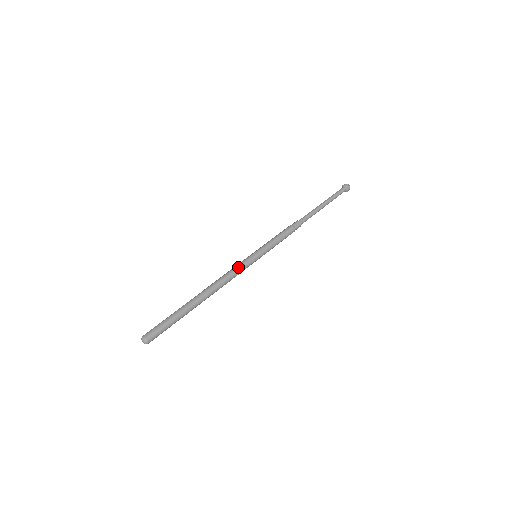
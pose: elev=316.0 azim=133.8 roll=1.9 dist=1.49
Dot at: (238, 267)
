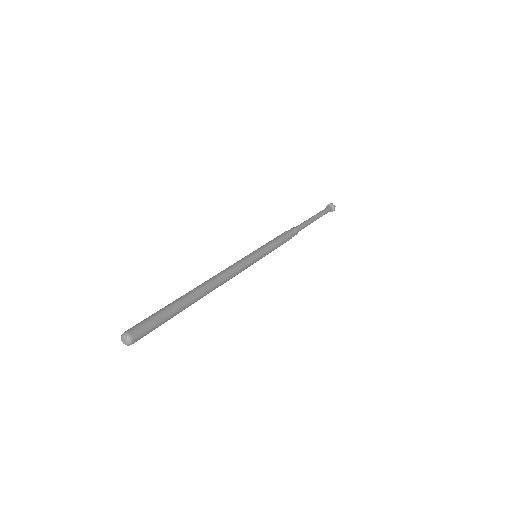
Dot at: (243, 267)
